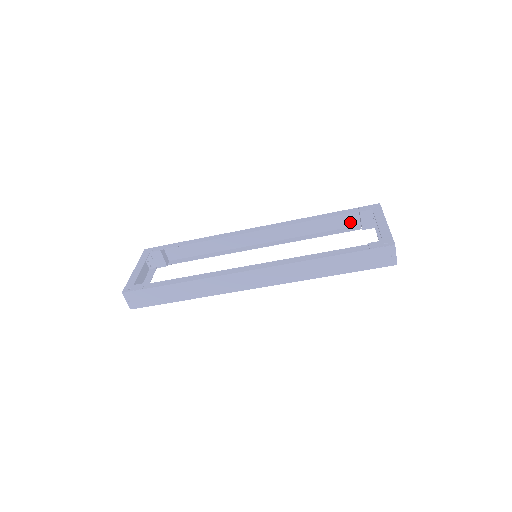
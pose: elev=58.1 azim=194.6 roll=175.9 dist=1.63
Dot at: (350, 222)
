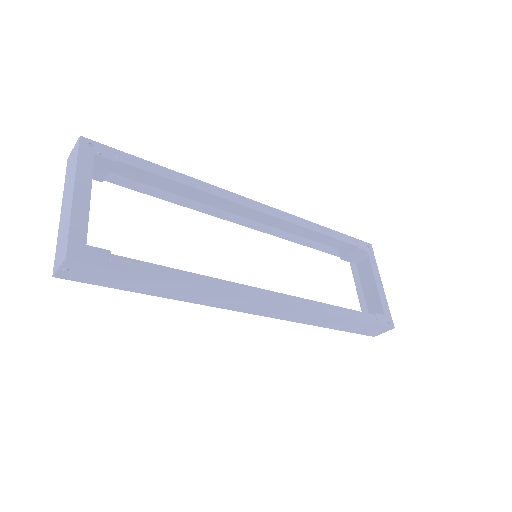
Dot at: (335, 243)
